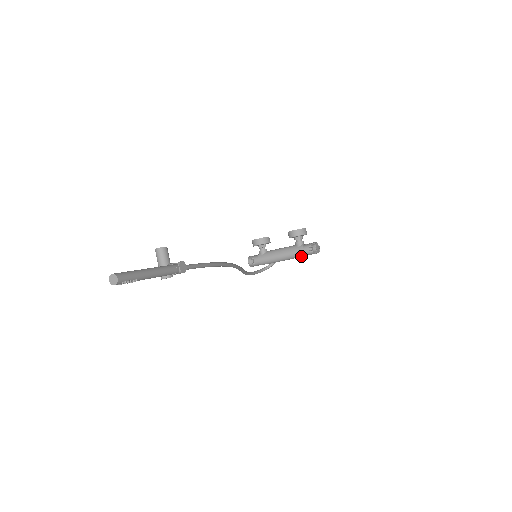
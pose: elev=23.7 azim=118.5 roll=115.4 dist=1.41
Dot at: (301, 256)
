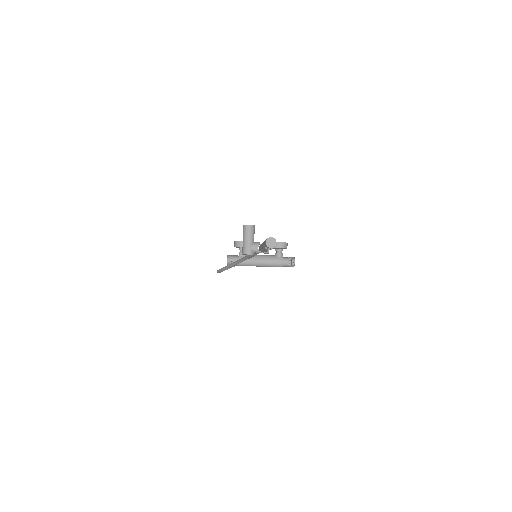
Dot at: (279, 266)
